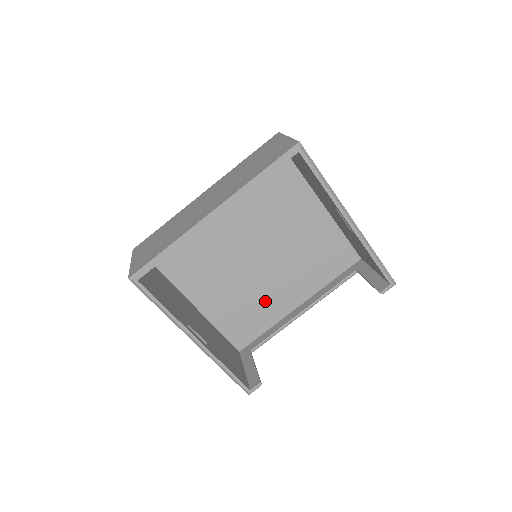
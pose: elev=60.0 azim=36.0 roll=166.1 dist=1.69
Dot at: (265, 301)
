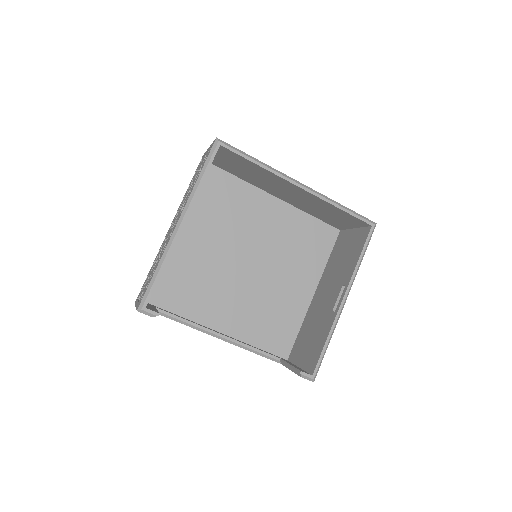
Dot at: (209, 295)
